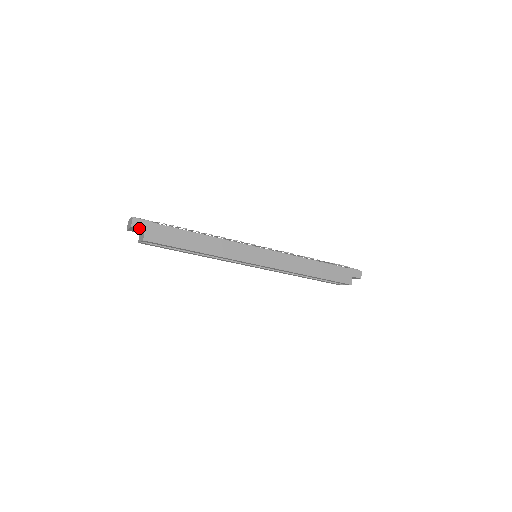
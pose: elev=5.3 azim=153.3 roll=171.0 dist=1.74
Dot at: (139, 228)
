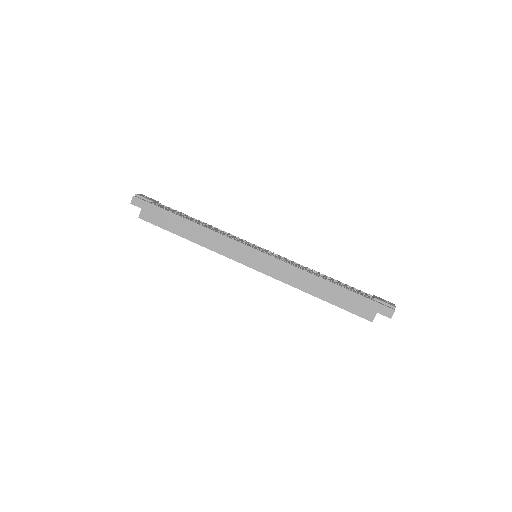
Dot at: (137, 206)
